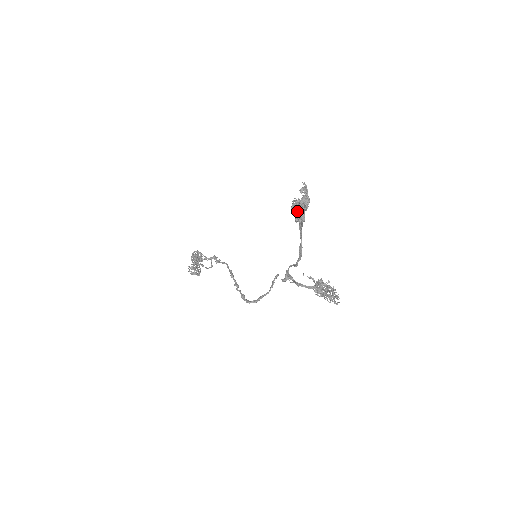
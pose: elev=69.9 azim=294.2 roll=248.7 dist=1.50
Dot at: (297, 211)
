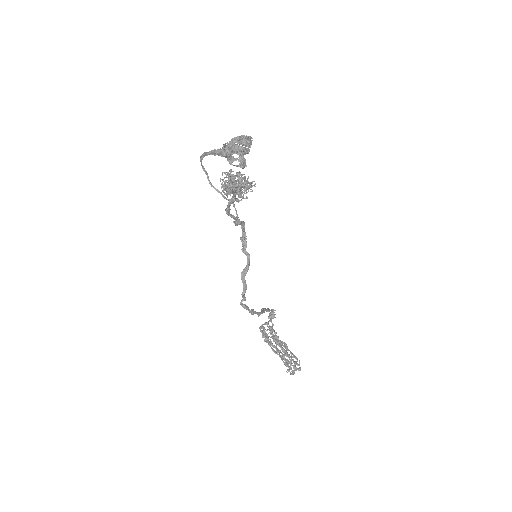
Dot at: (229, 154)
